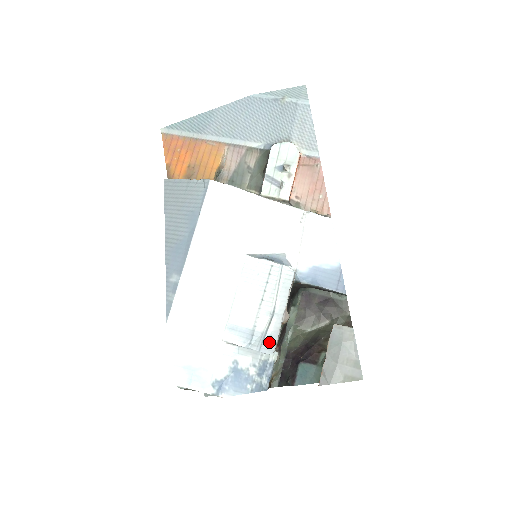
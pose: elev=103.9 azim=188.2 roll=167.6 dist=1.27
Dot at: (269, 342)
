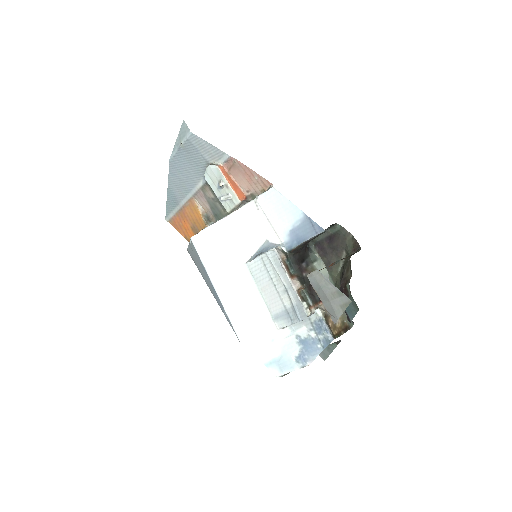
Dot at: (299, 311)
